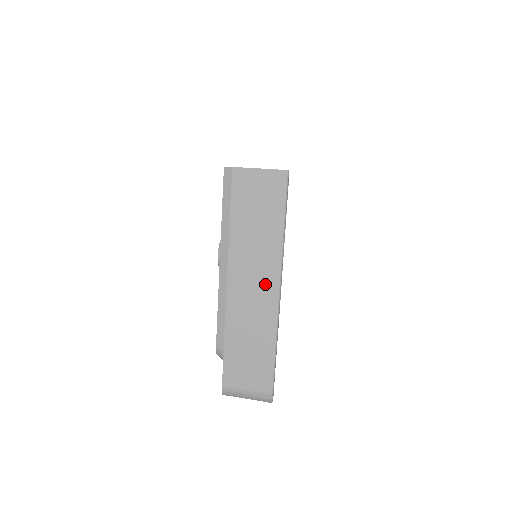
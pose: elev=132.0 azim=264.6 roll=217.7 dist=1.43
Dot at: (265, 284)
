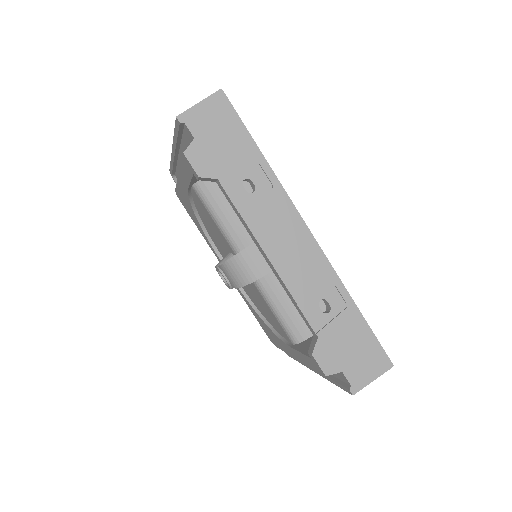
Dot at: occluded
